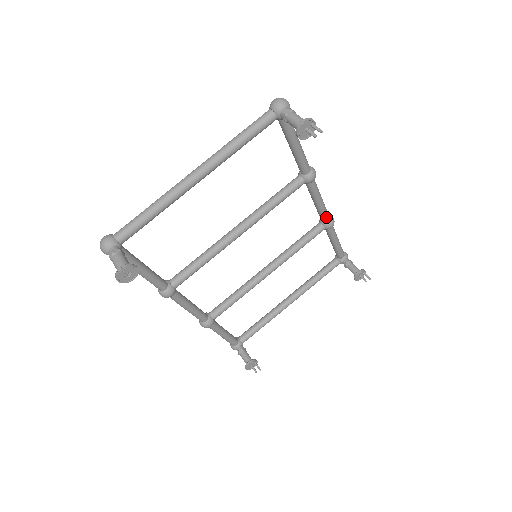
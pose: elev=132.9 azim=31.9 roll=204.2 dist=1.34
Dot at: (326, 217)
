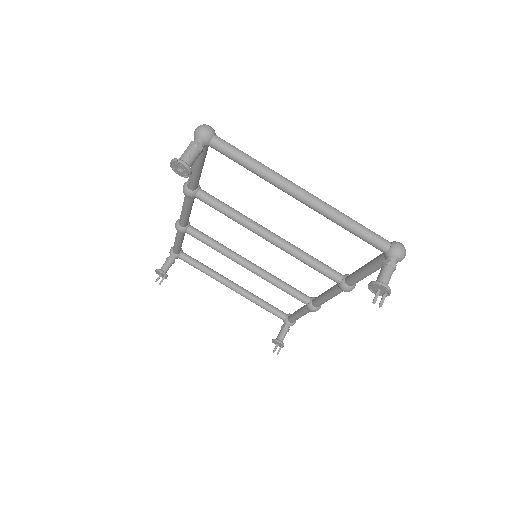
Dot at: (317, 304)
